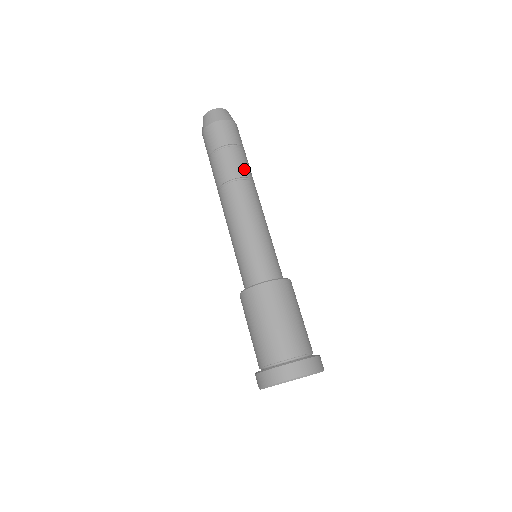
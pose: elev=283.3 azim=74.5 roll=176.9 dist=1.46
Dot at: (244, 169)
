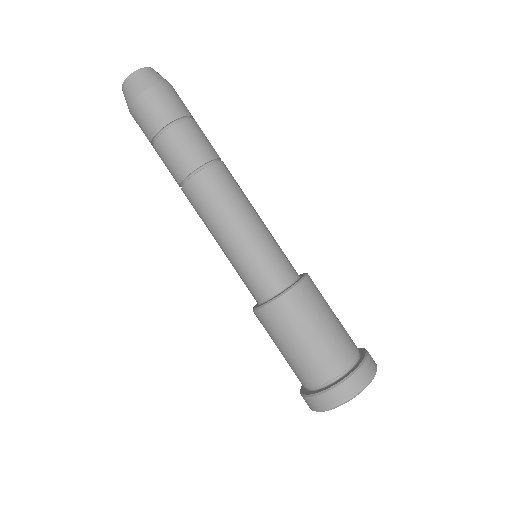
Dot at: (200, 151)
